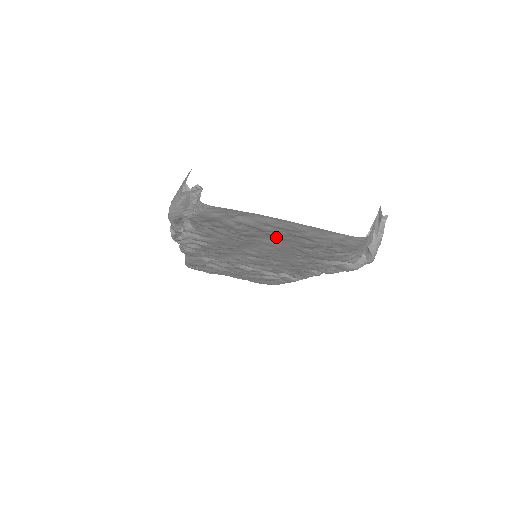
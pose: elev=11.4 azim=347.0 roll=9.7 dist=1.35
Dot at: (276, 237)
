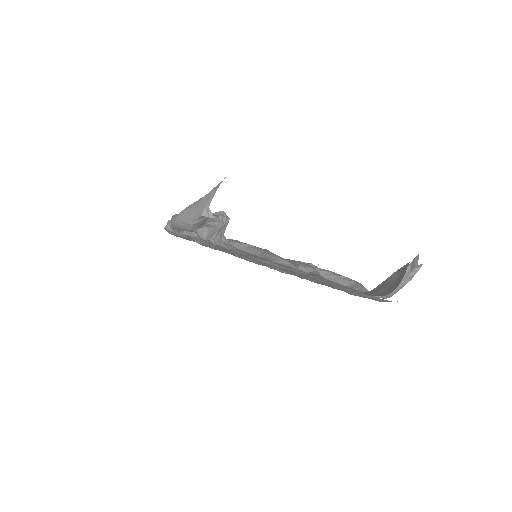
Dot at: occluded
